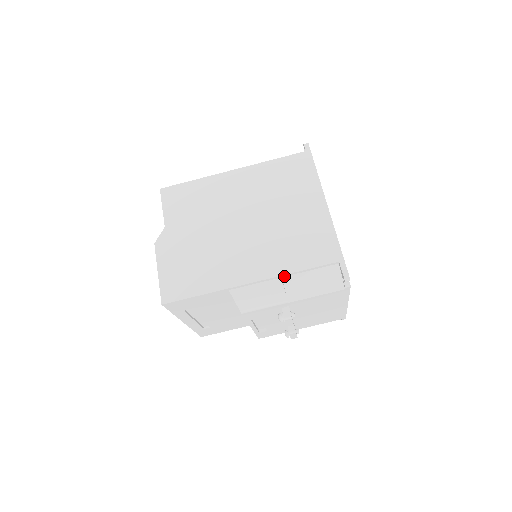
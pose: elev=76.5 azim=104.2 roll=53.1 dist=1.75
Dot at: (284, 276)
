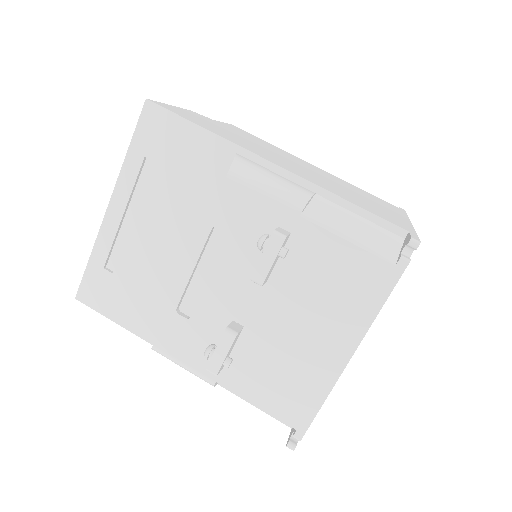
Dot at: (320, 194)
